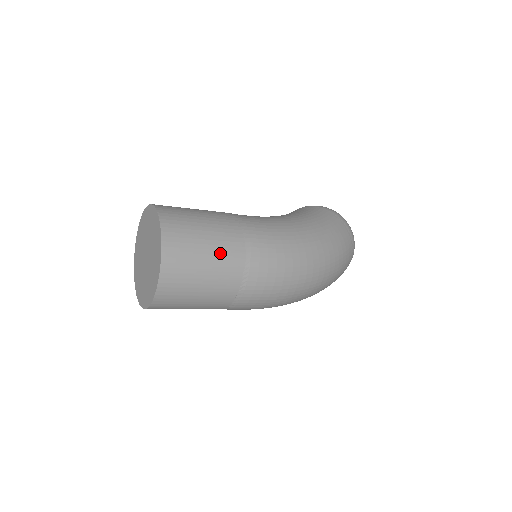
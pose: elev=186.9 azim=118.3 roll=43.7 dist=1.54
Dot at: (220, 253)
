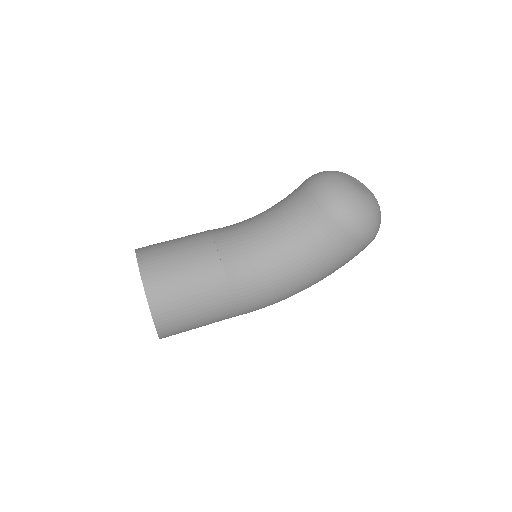
Dot at: occluded
